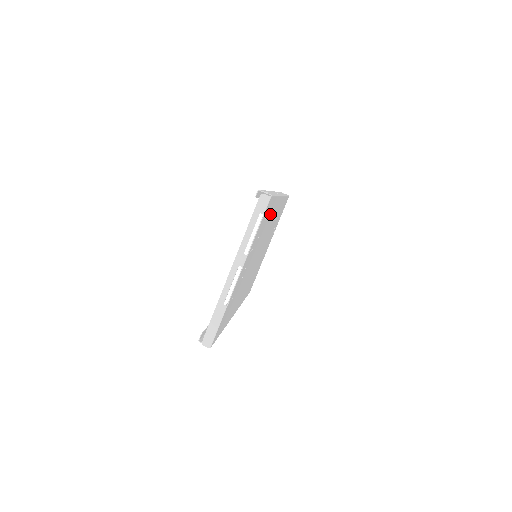
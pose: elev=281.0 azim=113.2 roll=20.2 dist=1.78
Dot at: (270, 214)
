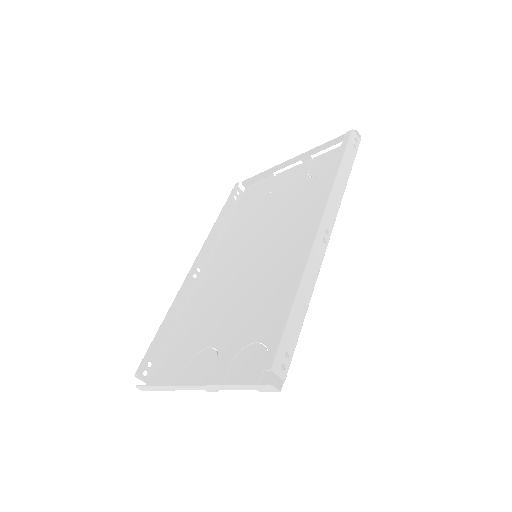
Dot at: occluded
